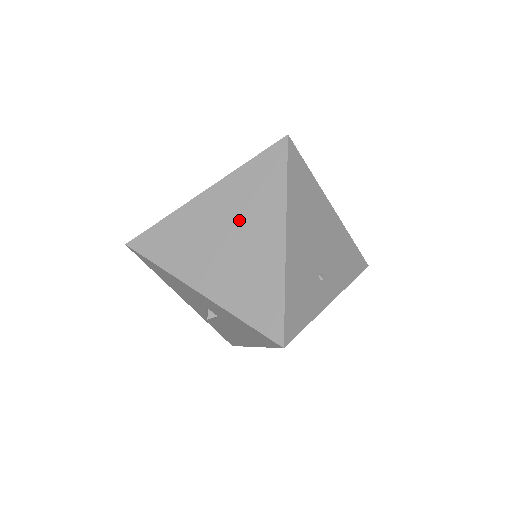
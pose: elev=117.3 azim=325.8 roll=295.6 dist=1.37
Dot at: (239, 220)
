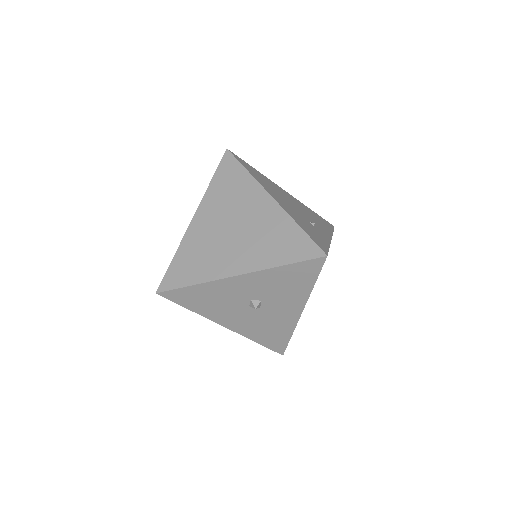
Dot at: (232, 213)
